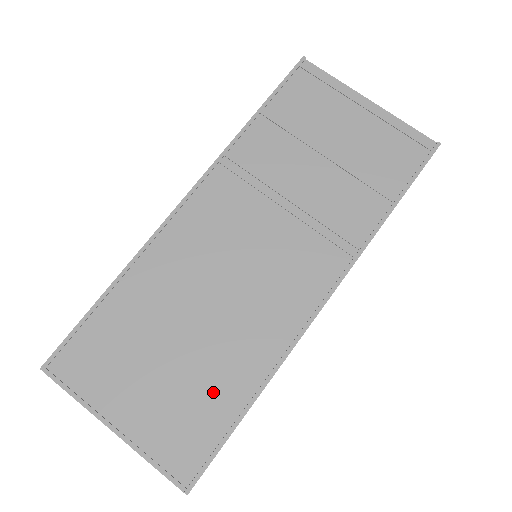
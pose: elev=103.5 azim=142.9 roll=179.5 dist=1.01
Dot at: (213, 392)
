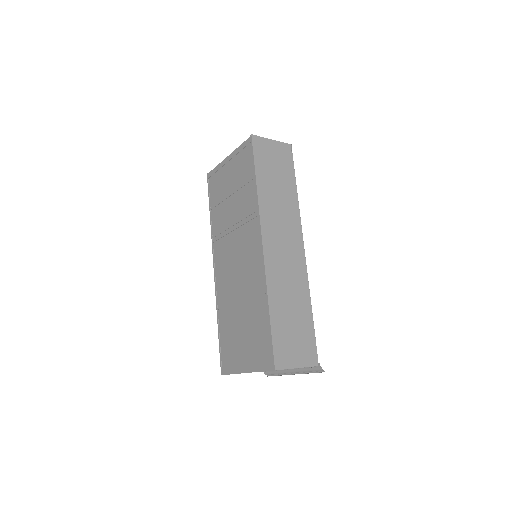
Dot at: (258, 323)
